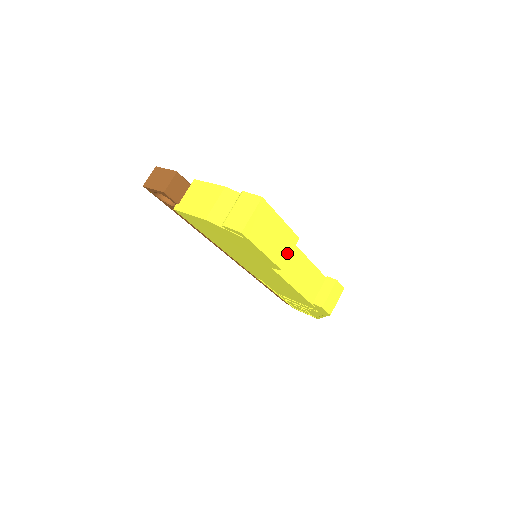
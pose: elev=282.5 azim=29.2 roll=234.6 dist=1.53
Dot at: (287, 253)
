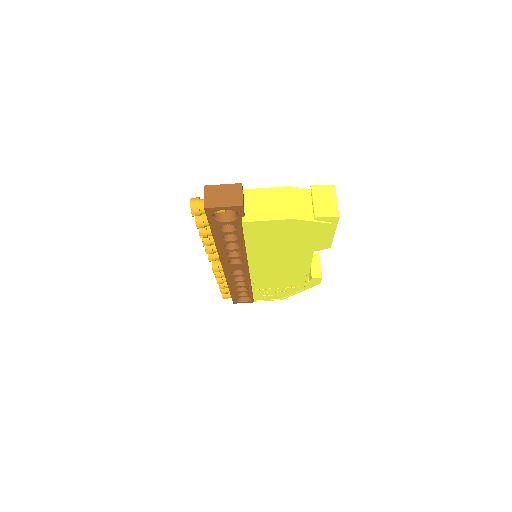
Dot at: occluded
